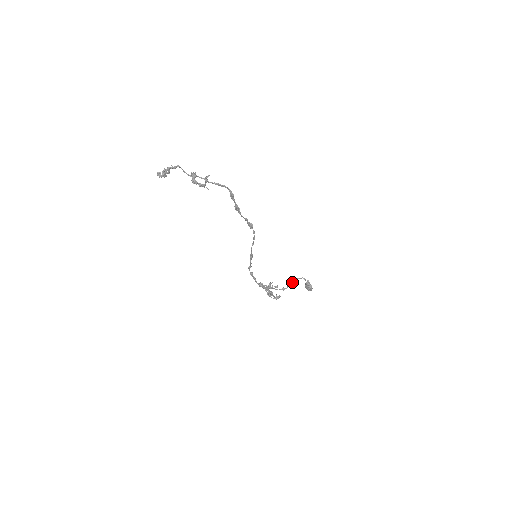
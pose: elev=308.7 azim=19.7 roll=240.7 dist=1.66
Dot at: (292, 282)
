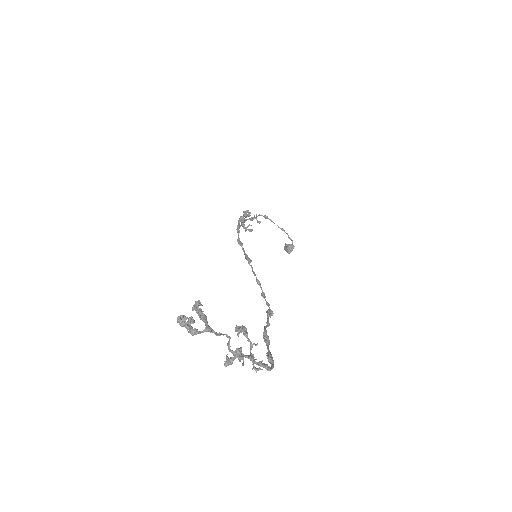
Dot at: occluded
